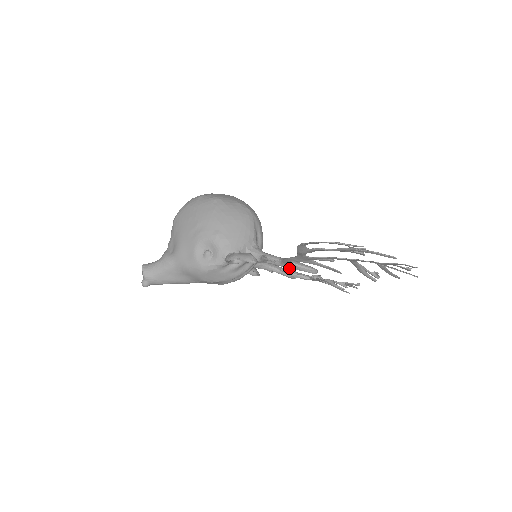
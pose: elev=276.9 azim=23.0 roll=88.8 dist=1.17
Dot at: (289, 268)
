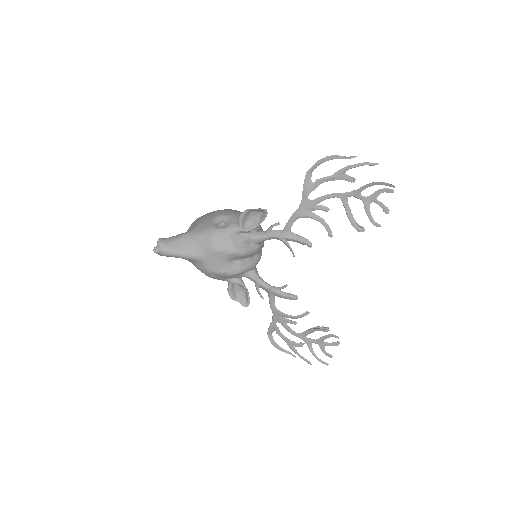
Dot at: (288, 243)
